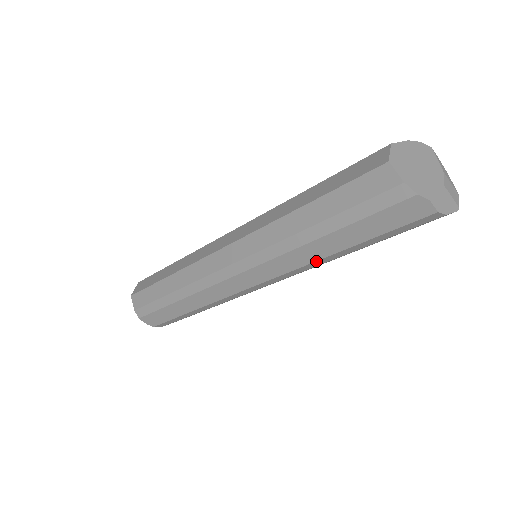
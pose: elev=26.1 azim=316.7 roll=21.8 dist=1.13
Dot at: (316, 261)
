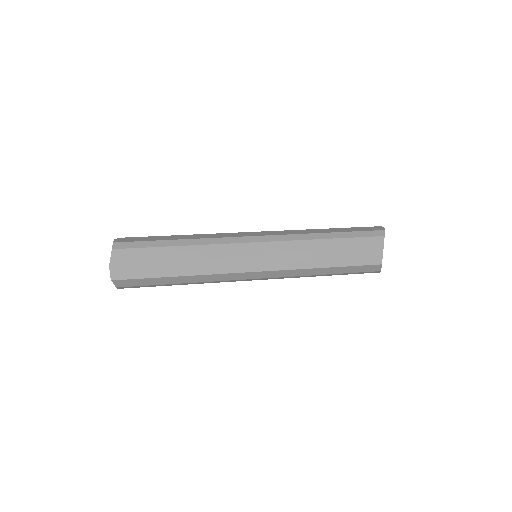
Dot at: occluded
